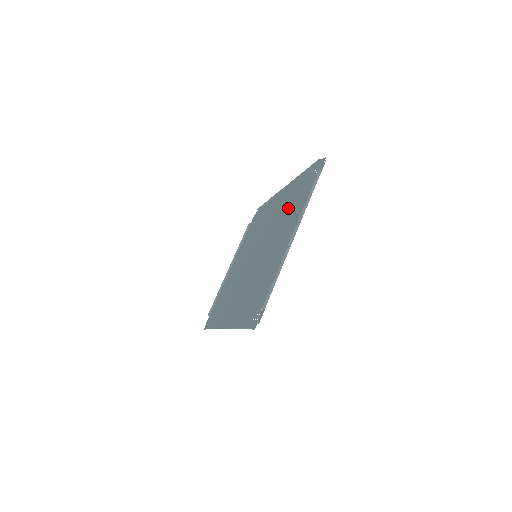
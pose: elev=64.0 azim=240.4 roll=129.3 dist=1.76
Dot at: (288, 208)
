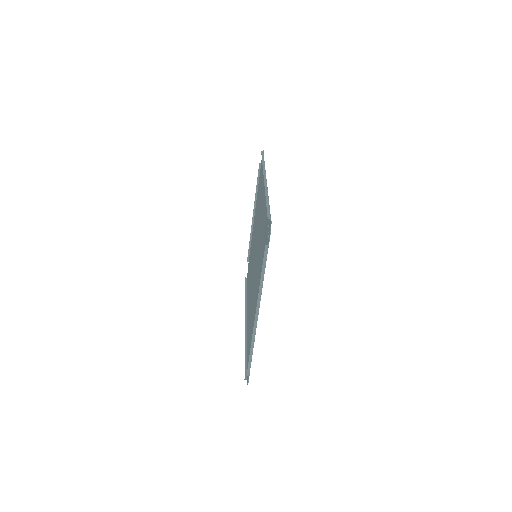
Dot at: (262, 239)
